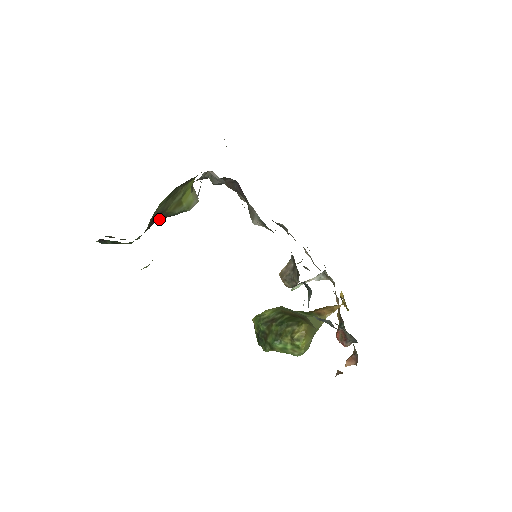
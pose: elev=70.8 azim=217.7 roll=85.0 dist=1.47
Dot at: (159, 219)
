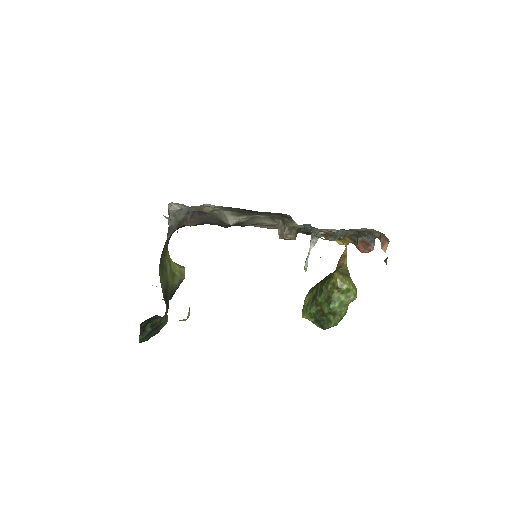
Dot at: (169, 297)
